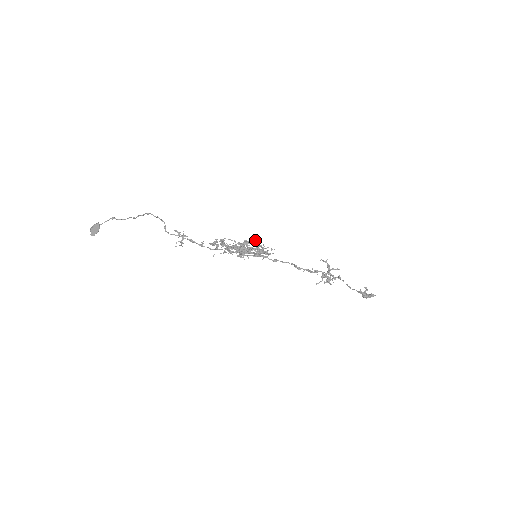
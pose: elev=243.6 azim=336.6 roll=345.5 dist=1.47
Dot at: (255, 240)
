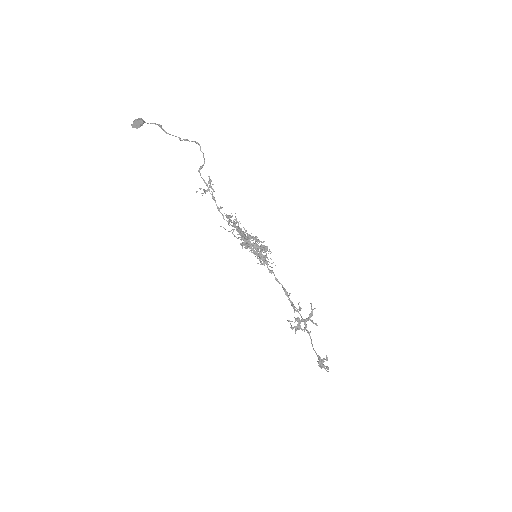
Dot at: occluded
